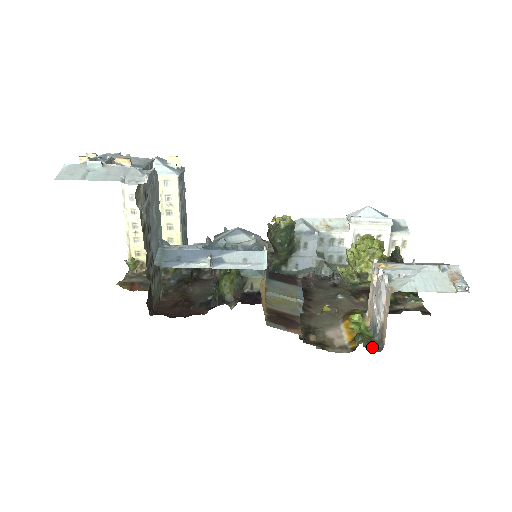
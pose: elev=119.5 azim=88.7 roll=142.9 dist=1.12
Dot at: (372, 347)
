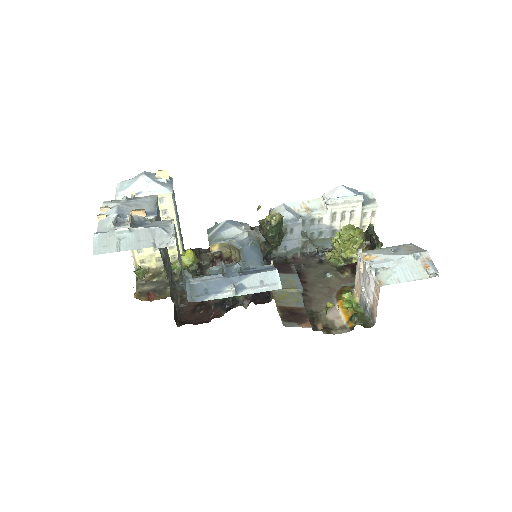
Dot at: (365, 323)
